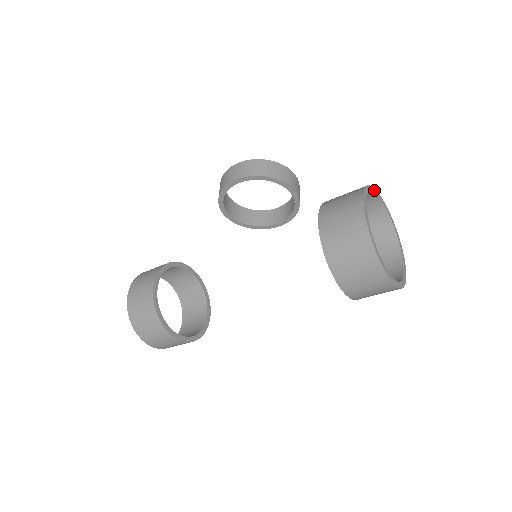
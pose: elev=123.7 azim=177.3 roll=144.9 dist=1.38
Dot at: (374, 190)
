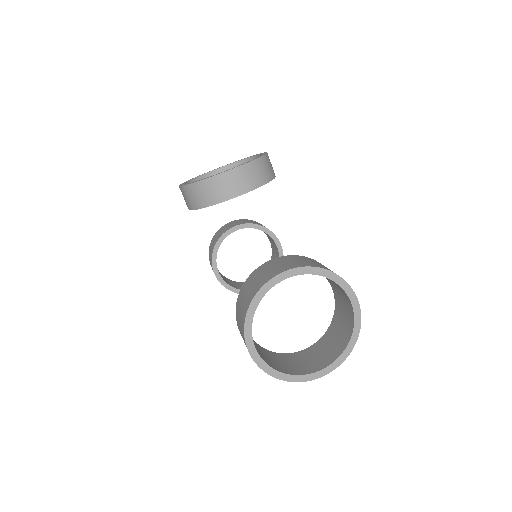
Dot at: (268, 285)
